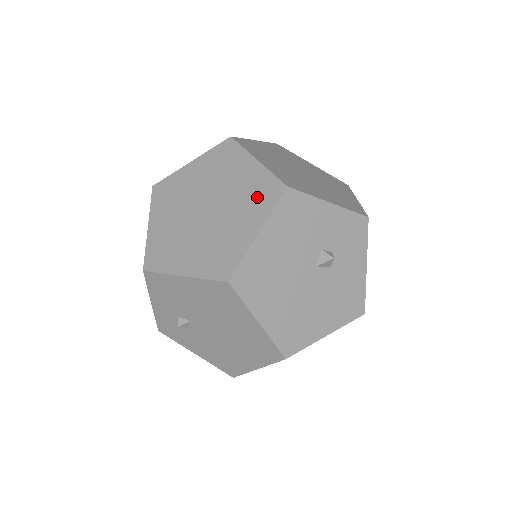
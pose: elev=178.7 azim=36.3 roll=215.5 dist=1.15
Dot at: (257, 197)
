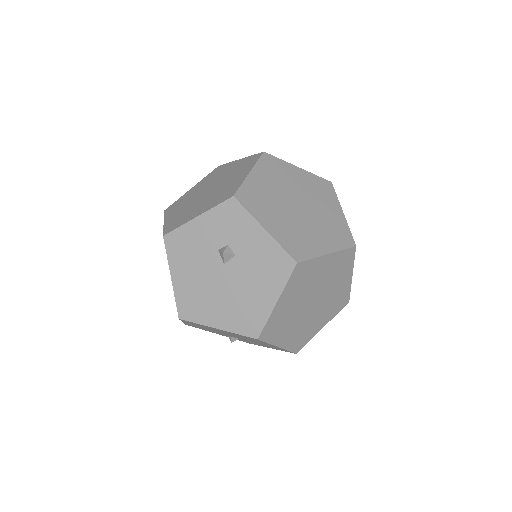
Dot at: occluded
